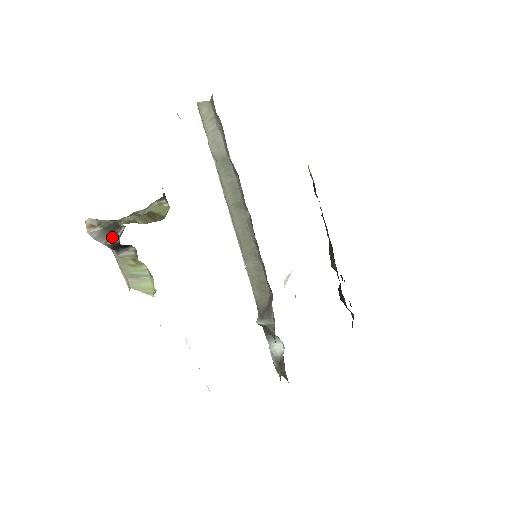
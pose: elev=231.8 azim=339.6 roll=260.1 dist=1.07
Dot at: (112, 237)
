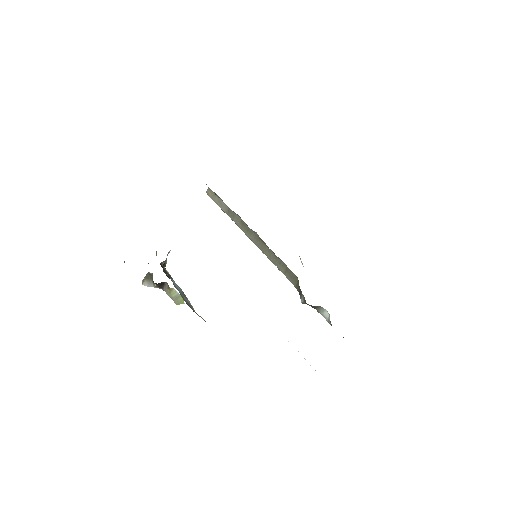
Dot at: (153, 282)
